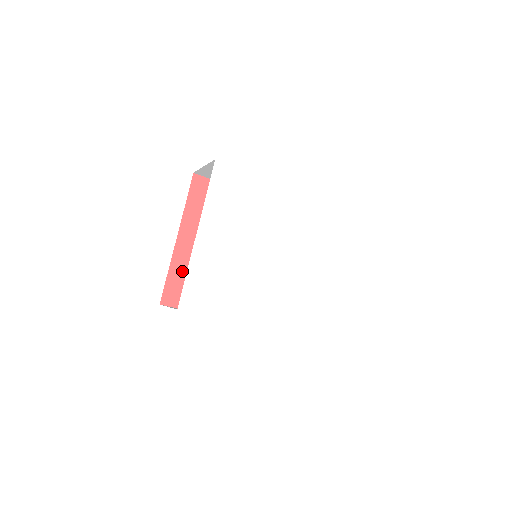
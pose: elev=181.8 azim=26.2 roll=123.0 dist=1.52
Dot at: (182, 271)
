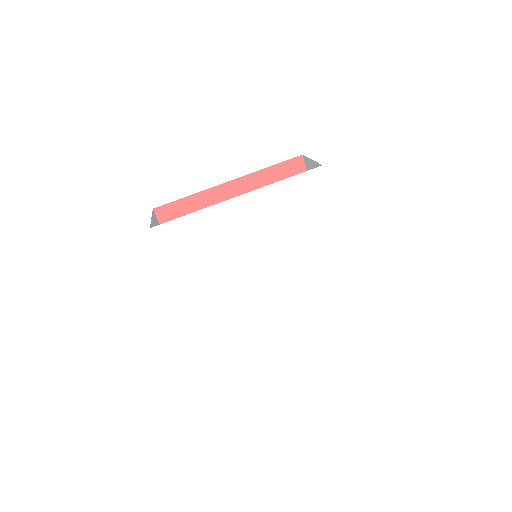
Dot at: occluded
